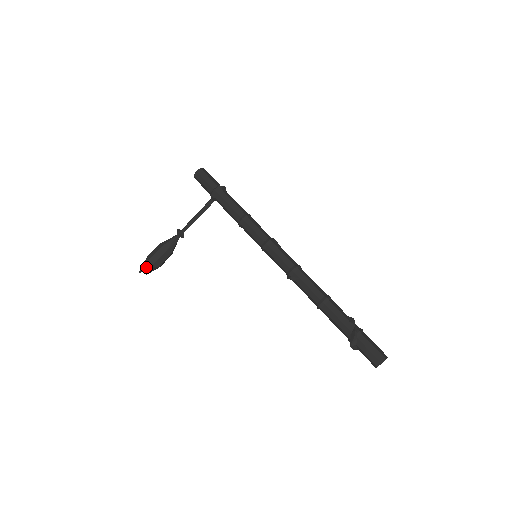
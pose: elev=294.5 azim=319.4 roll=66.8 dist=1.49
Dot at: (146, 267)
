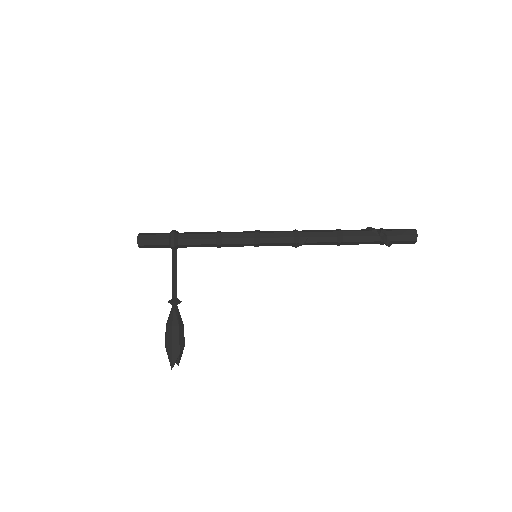
Dot at: (175, 357)
